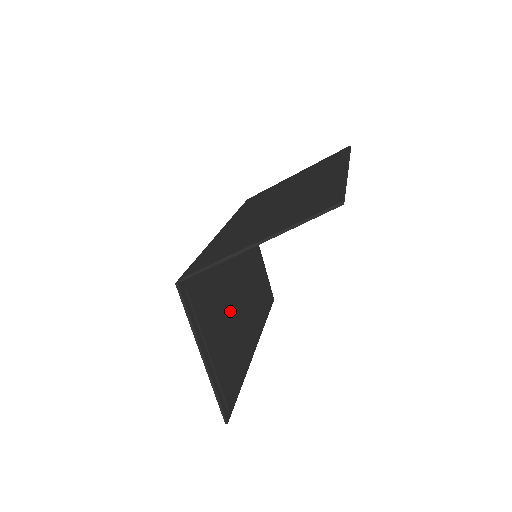
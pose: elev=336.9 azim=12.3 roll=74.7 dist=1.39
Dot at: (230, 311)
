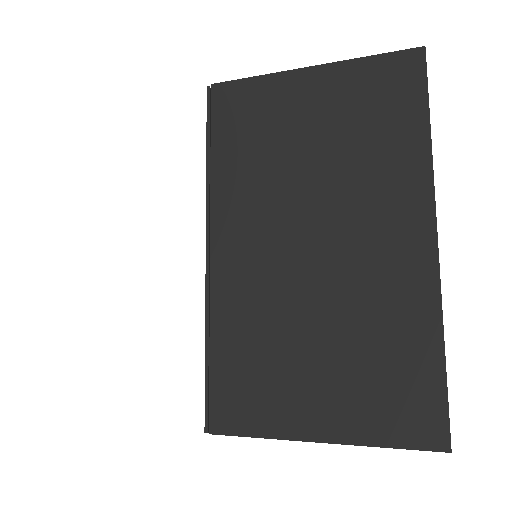
Dot at: occluded
